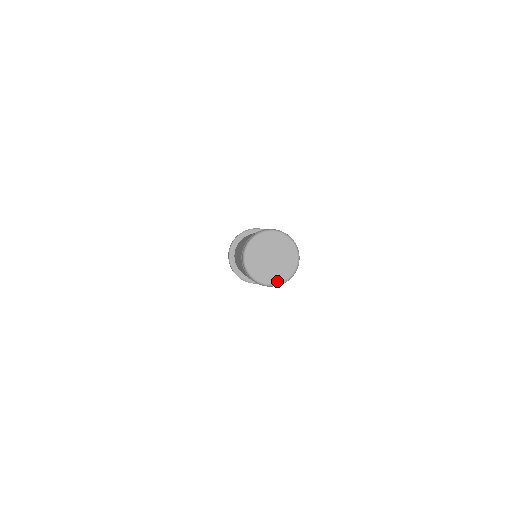
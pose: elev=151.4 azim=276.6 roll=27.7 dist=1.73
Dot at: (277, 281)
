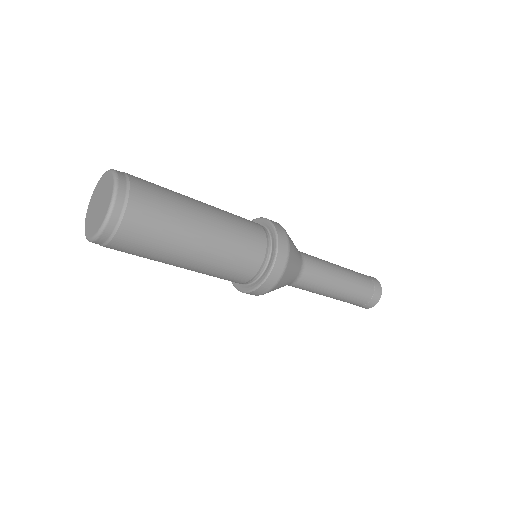
Dot at: (98, 229)
